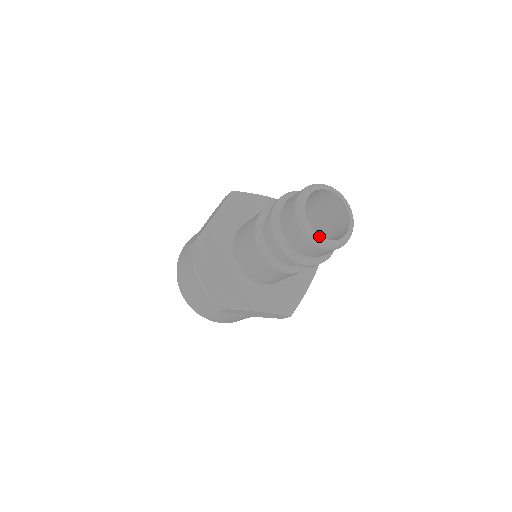
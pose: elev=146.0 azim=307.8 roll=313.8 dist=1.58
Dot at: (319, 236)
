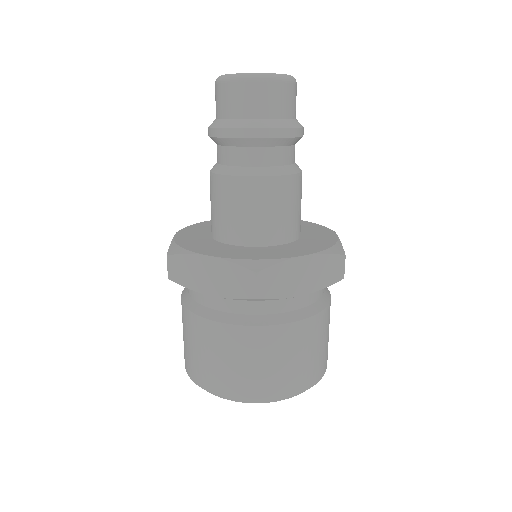
Dot at: (229, 74)
